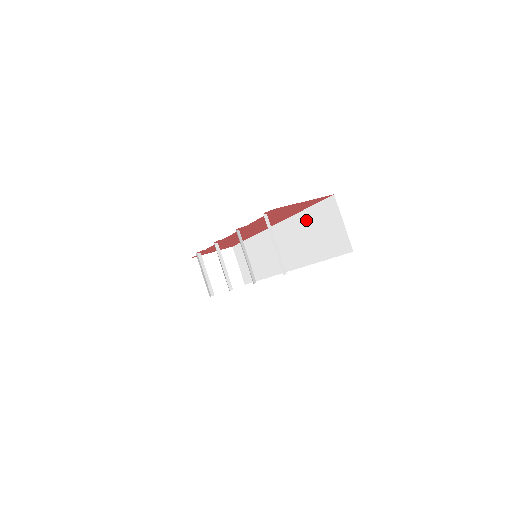
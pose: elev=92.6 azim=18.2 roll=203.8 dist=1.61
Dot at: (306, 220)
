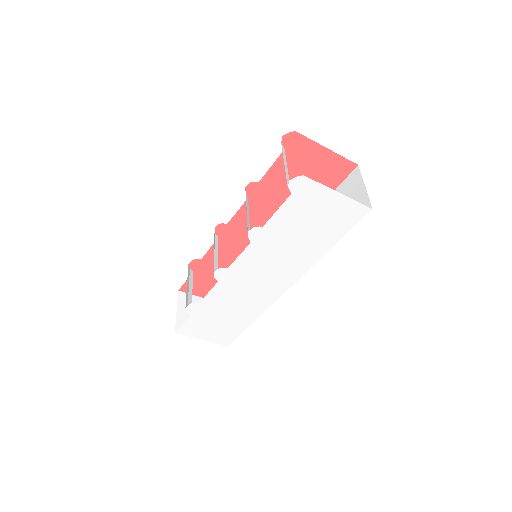
Dot at: occluded
